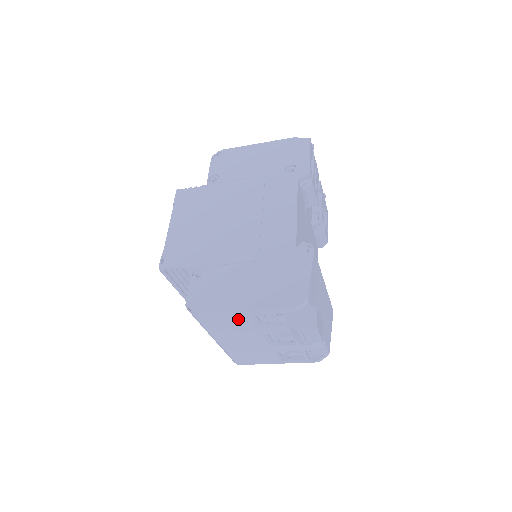
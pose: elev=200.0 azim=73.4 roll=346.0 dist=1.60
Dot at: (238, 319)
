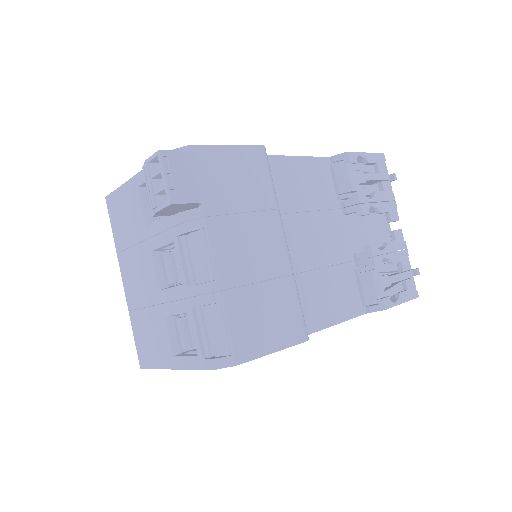
Dot at: (131, 199)
